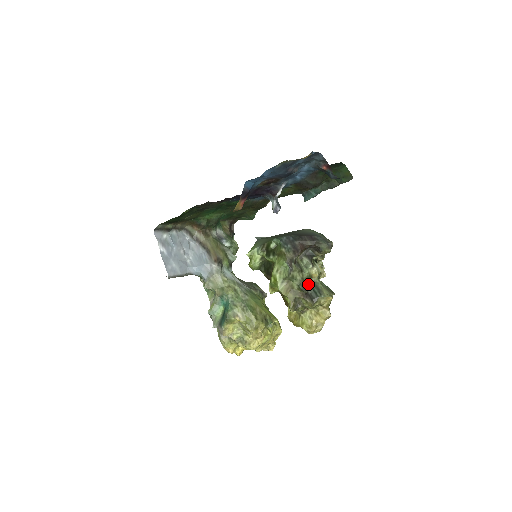
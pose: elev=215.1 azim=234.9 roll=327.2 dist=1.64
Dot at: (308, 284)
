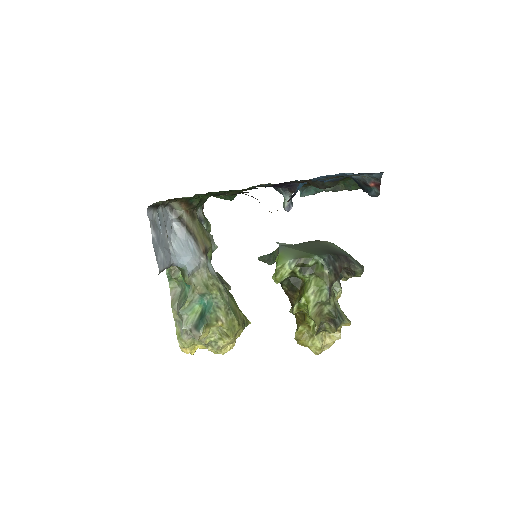
Dot at: occluded
